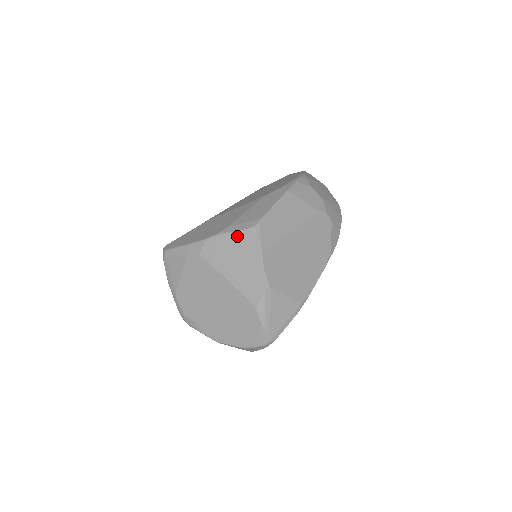
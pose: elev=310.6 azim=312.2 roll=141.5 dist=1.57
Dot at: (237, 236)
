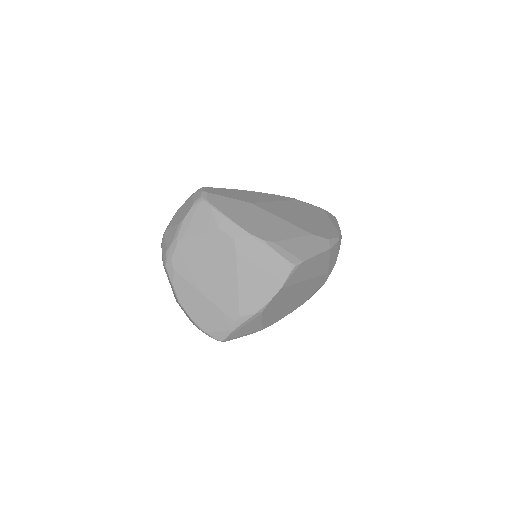
Dot at: (276, 258)
